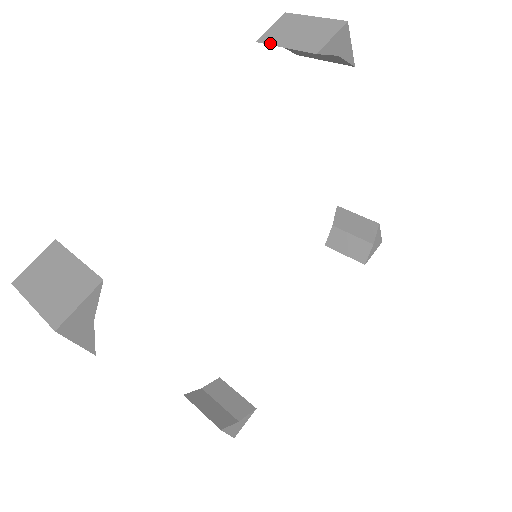
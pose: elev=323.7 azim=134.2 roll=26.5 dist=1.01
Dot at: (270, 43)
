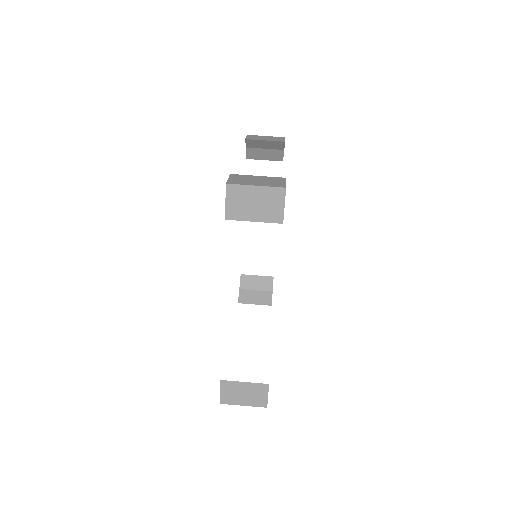
Dot at: (239, 219)
